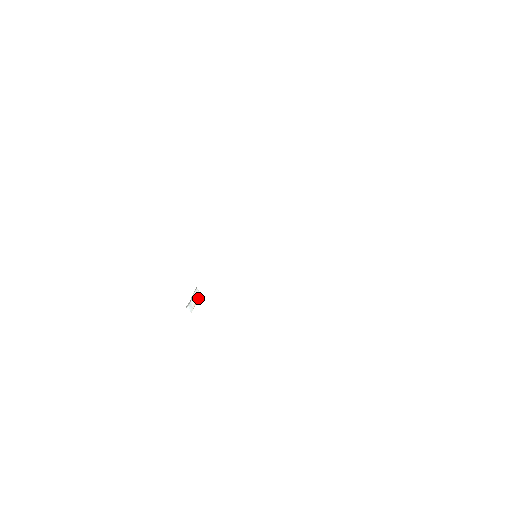
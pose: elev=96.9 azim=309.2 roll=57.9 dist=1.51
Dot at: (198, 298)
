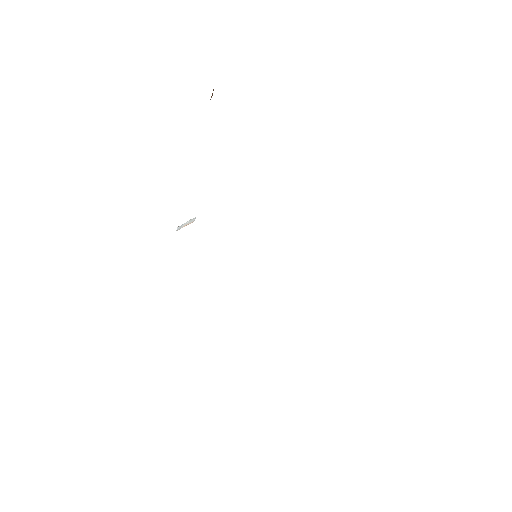
Dot at: occluded
